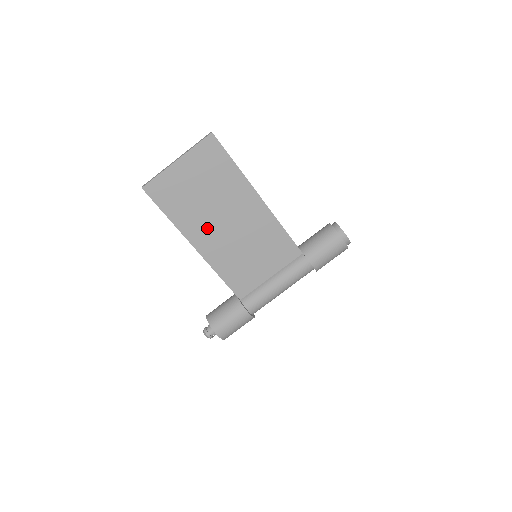
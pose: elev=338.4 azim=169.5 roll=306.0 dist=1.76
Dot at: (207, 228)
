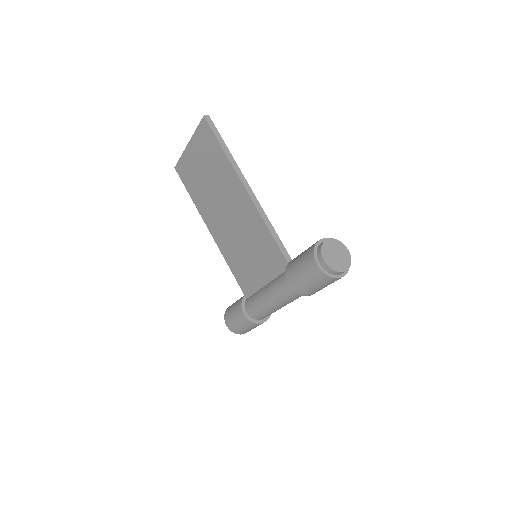
Dot at: (215, 214)
